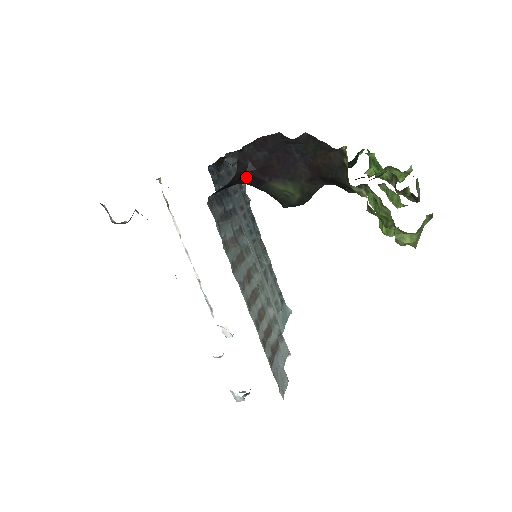
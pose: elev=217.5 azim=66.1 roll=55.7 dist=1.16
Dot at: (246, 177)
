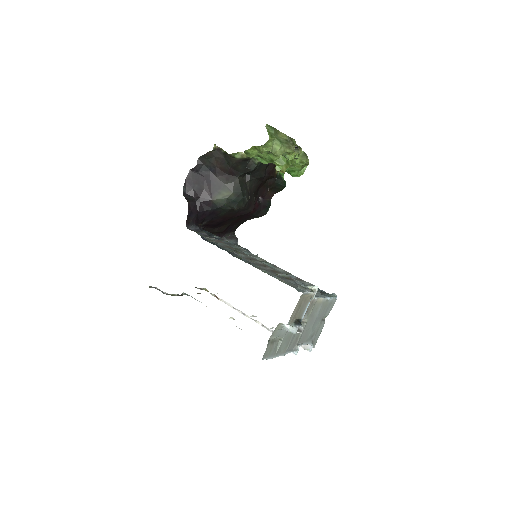
Dot at: (199, 205)
